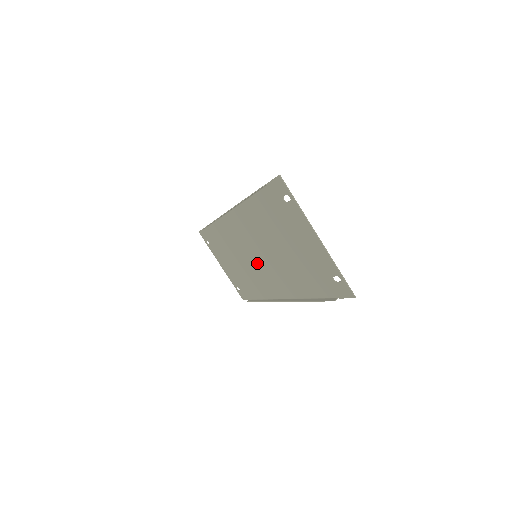
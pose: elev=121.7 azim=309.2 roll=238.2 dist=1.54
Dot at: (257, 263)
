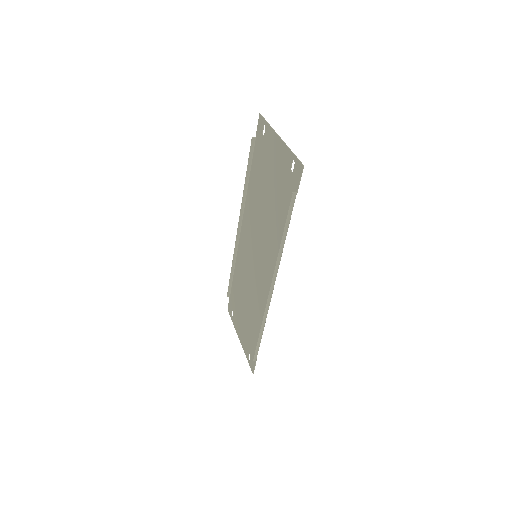
Dot at: (257, 266)
